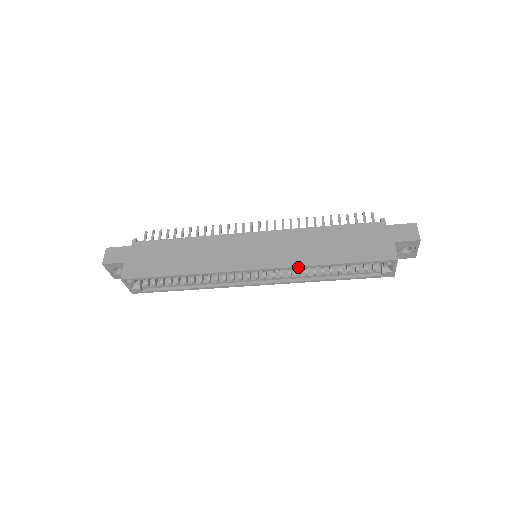
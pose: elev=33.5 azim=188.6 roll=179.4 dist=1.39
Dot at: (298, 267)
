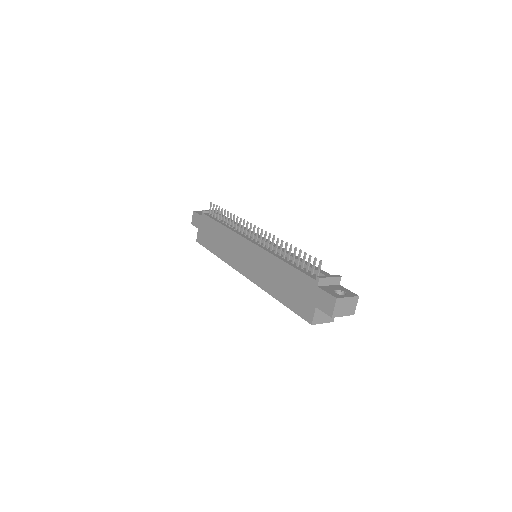
Dot at: (262, 289)
